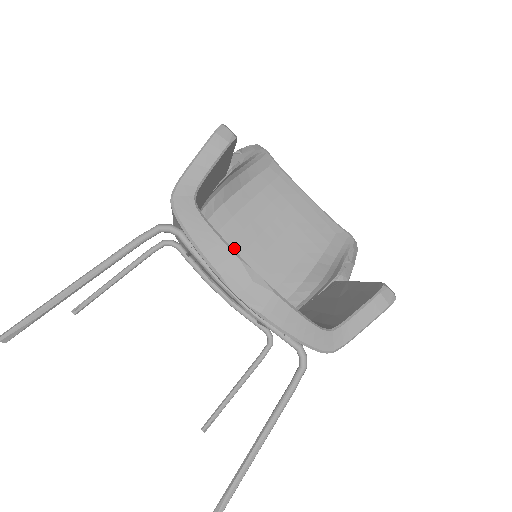
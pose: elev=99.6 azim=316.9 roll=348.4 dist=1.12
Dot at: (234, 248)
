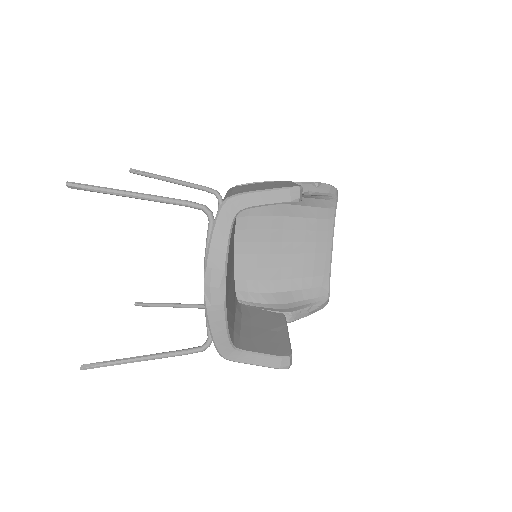
Dot at: (254, 234)
